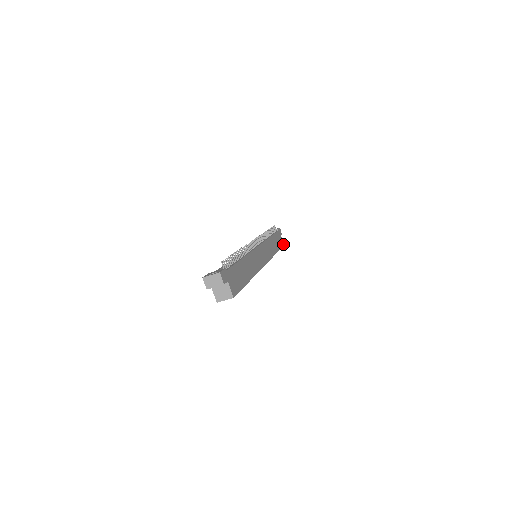
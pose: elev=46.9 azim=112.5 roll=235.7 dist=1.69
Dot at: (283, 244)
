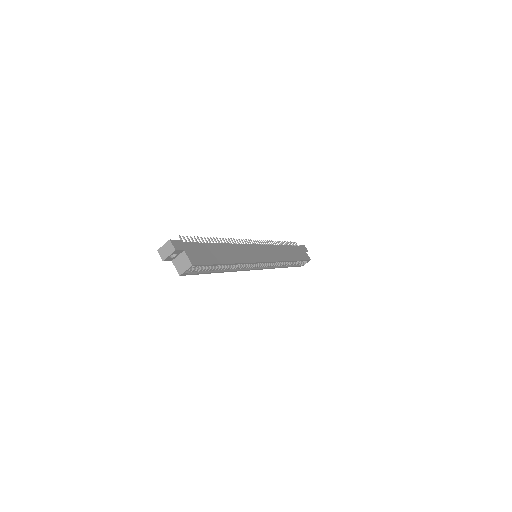
Dot at: (309, 259)
